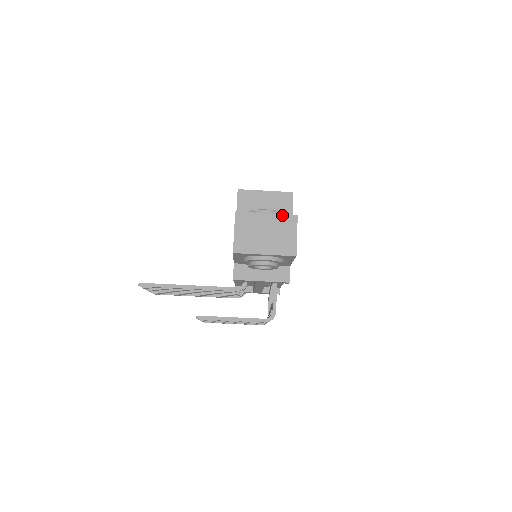
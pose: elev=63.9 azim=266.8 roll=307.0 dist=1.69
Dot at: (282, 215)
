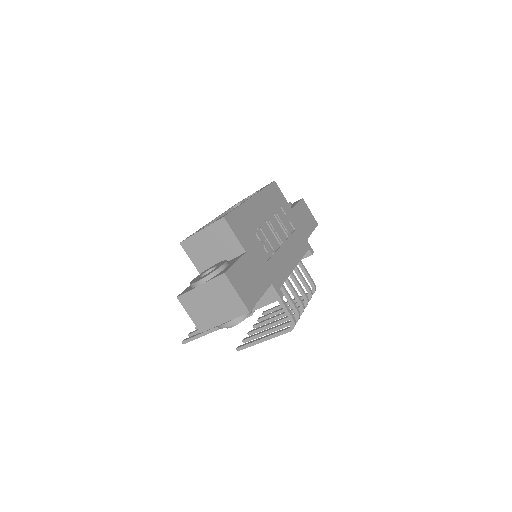
Dot at: (212, 280)
